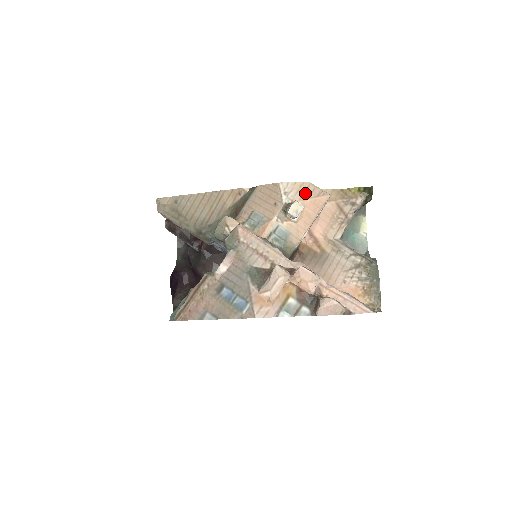
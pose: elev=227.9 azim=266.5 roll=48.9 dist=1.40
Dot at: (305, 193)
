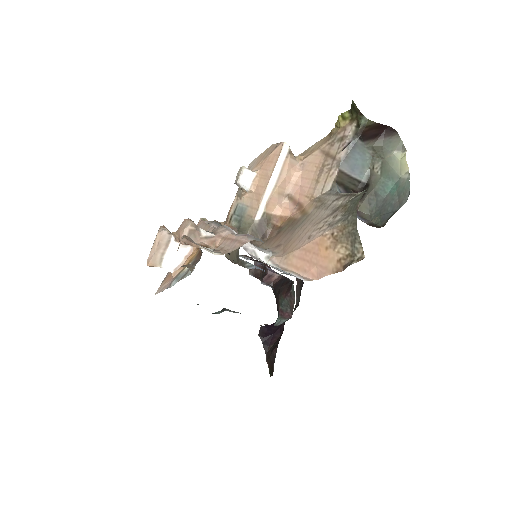
Dot at: (263, 157)
